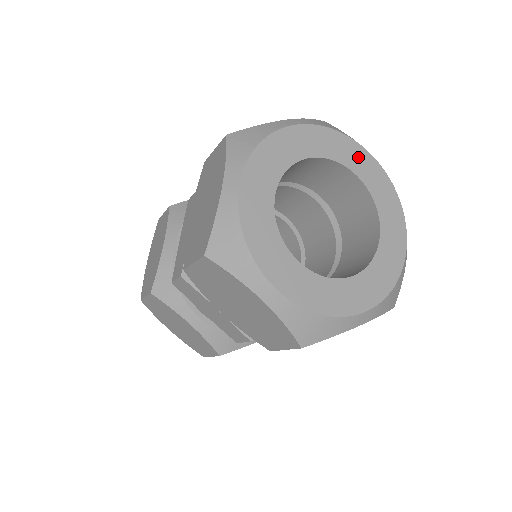
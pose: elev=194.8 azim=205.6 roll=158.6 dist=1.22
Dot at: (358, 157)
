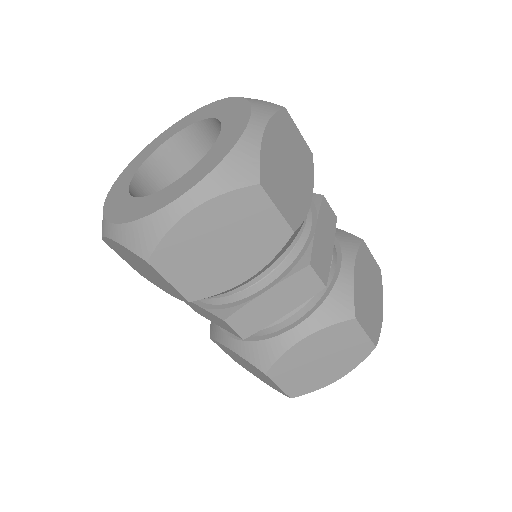
Dot at: (214, 108)
